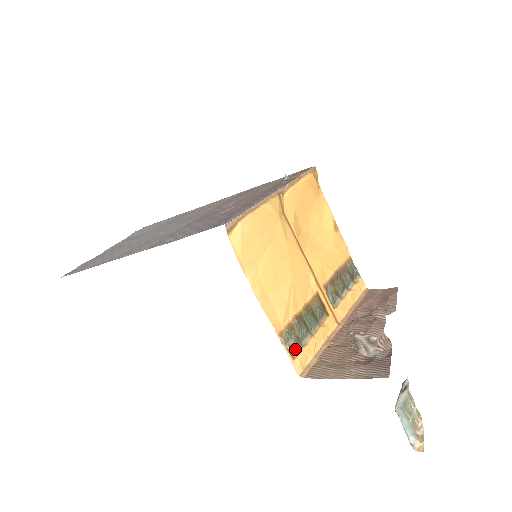
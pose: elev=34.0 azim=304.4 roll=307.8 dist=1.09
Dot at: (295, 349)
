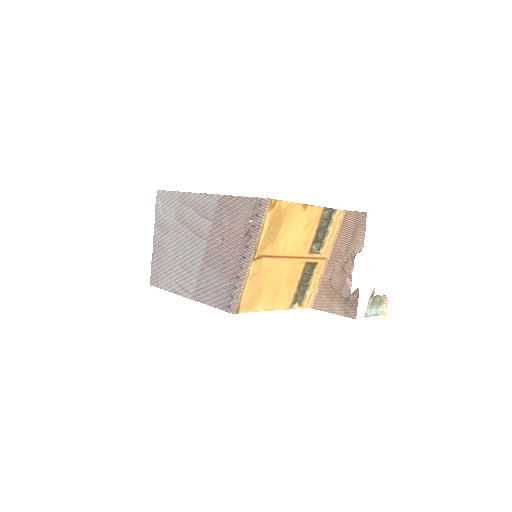
Dot at: (302, 301)
